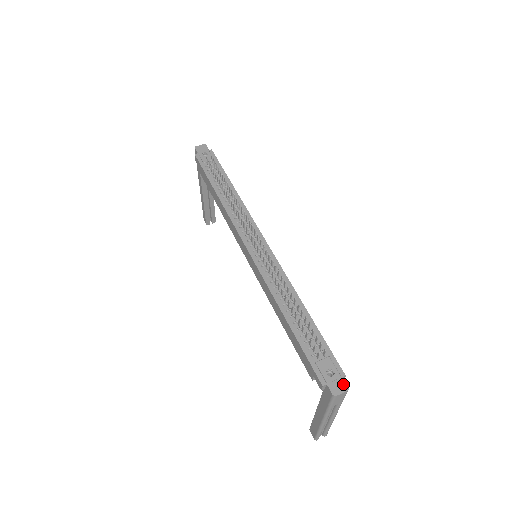
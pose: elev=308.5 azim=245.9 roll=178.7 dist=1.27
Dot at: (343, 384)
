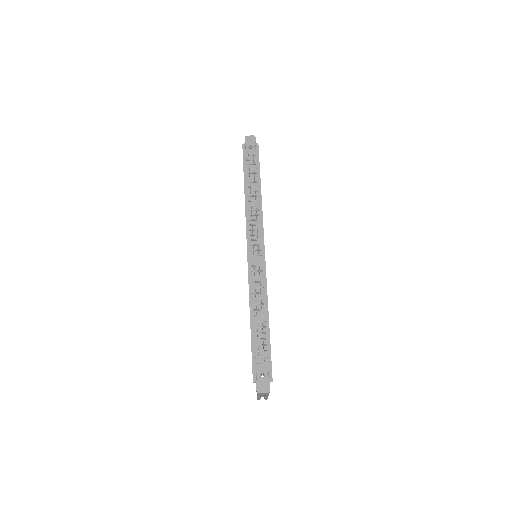
Dot at: (267, 387)
